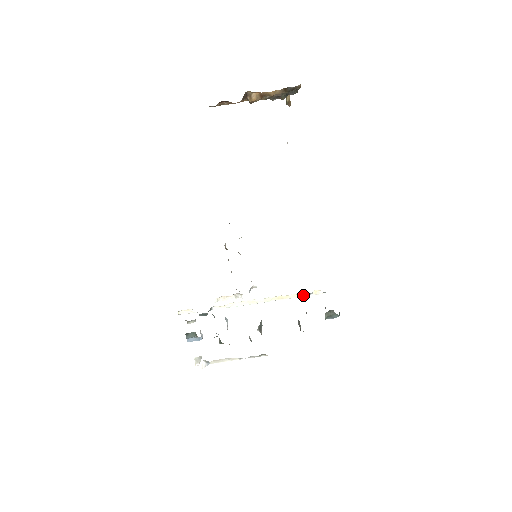
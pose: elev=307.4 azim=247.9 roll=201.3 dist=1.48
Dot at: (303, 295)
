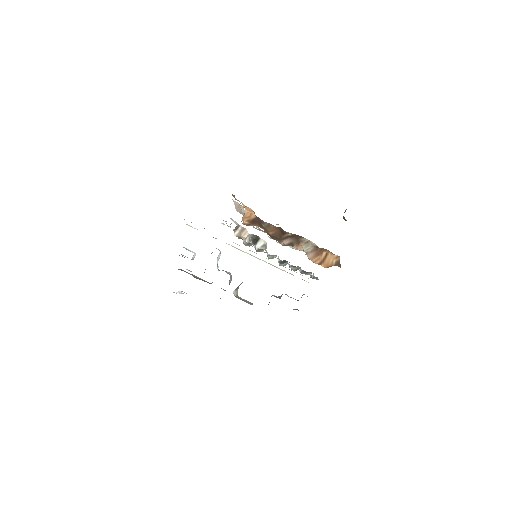
Dot at: (293, 275)
